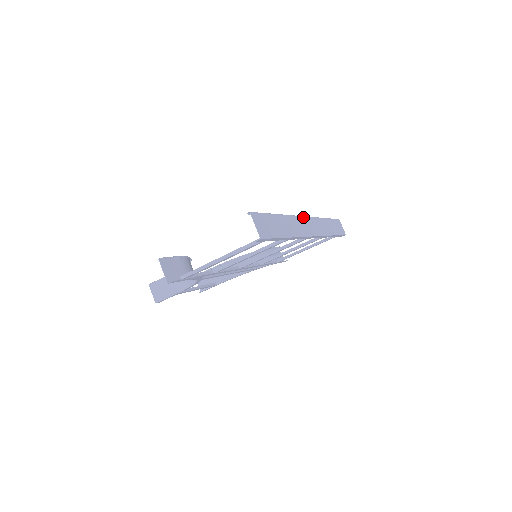
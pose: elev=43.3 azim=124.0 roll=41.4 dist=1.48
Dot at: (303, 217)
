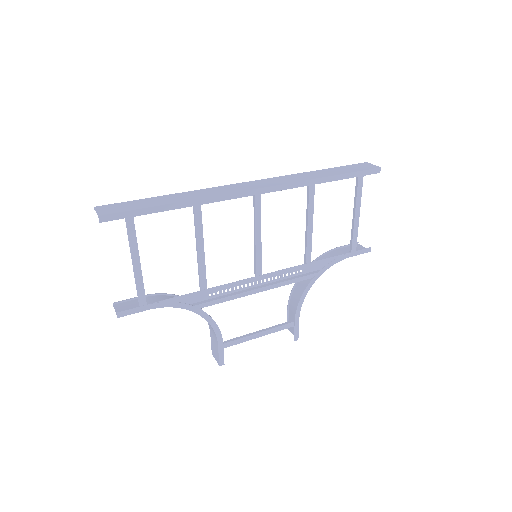
Dot at: (236, 184)
